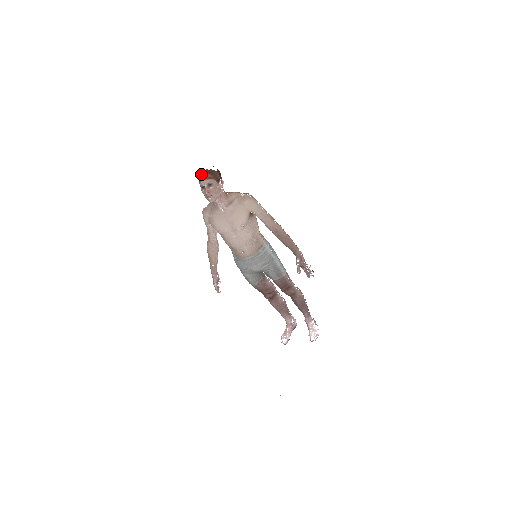
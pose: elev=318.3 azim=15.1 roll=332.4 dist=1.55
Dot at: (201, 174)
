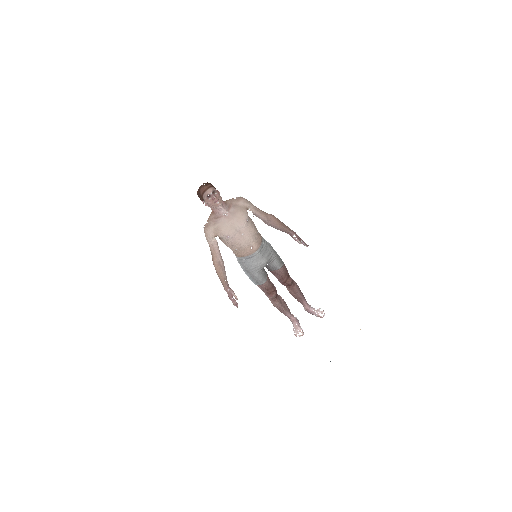
Dot at: (203, 186)
